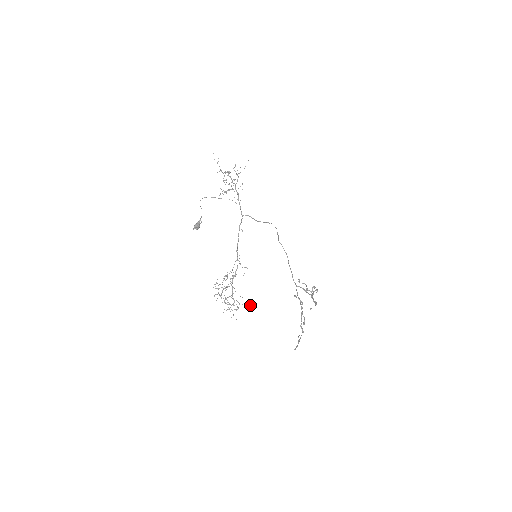
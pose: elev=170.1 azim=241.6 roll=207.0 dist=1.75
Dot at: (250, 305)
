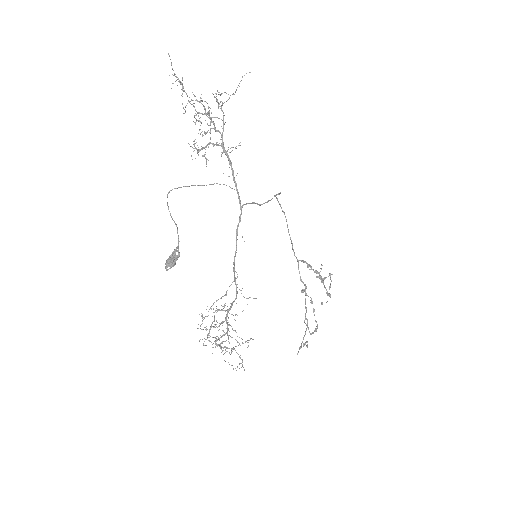
Dot at: (253, 339)
